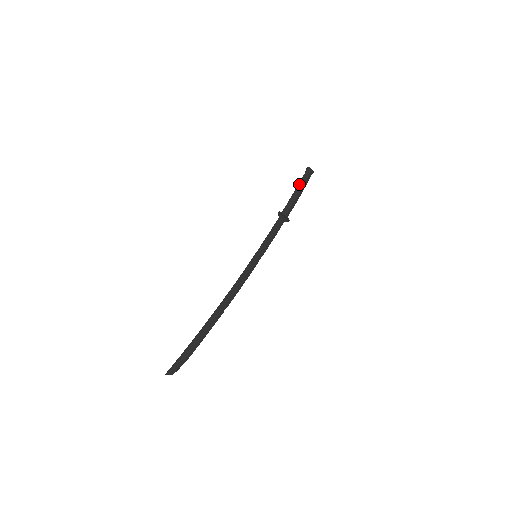
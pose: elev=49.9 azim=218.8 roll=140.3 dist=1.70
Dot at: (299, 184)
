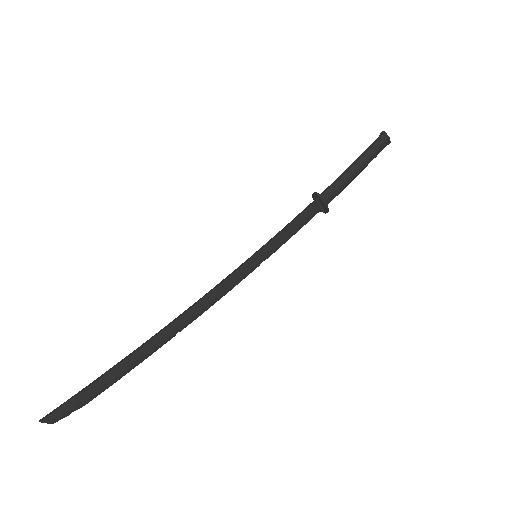
Dot at: (361, 156)
